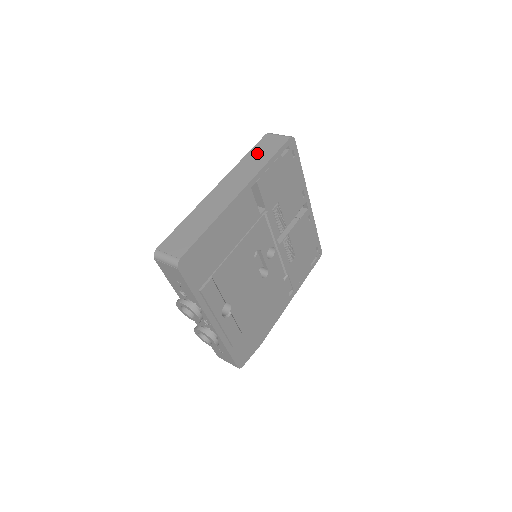
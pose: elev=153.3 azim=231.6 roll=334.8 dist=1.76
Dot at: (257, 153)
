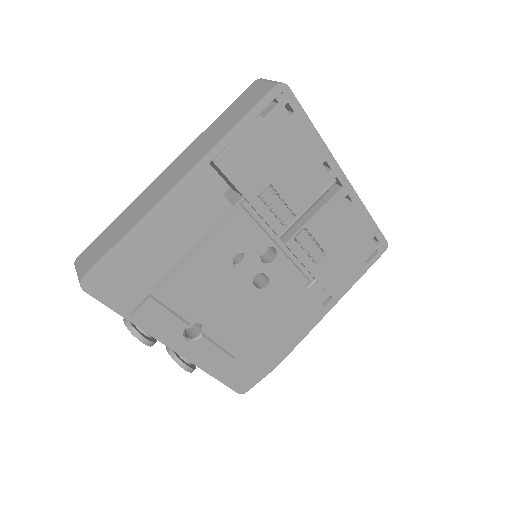
Dot at: (228, 114)
